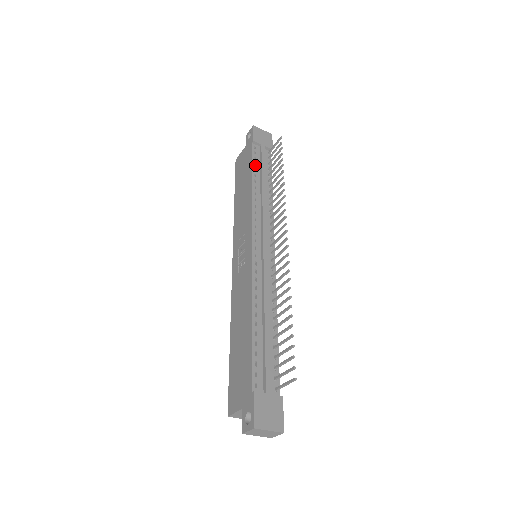
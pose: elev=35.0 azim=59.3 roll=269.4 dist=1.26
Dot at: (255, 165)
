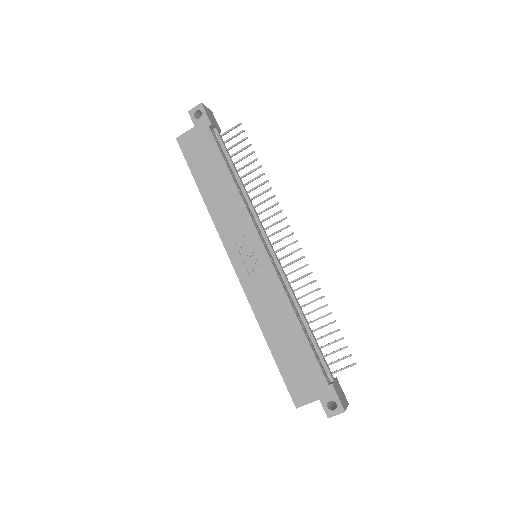
Dot at: (223, 155)
